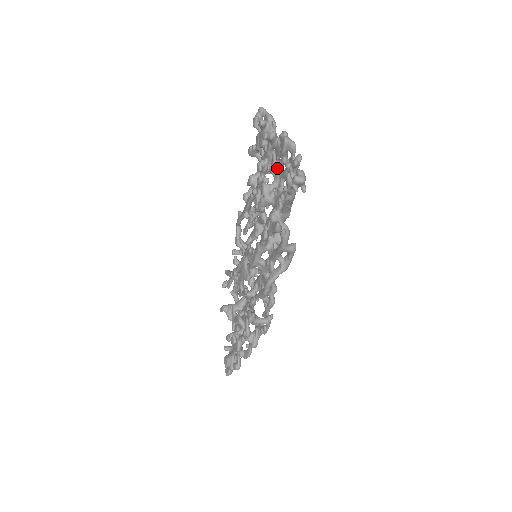
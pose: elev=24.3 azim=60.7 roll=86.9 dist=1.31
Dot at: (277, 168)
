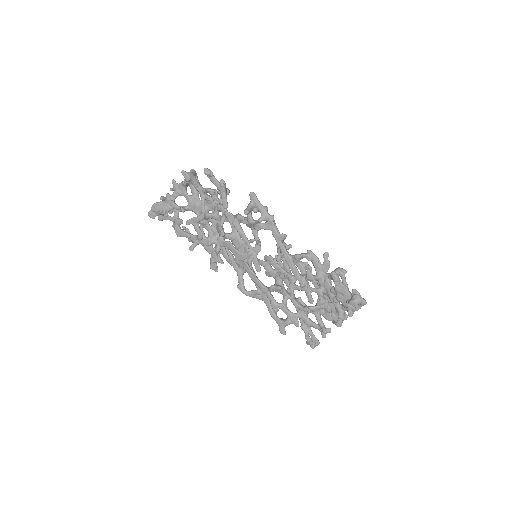
Dot at: (322, 308)
